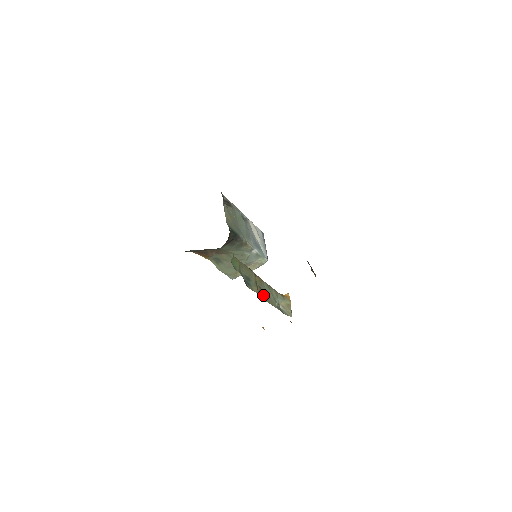
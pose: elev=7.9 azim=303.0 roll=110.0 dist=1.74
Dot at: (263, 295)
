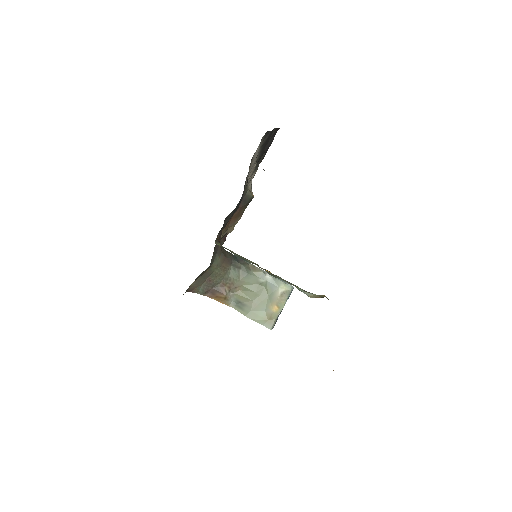
Dot at: occluded
